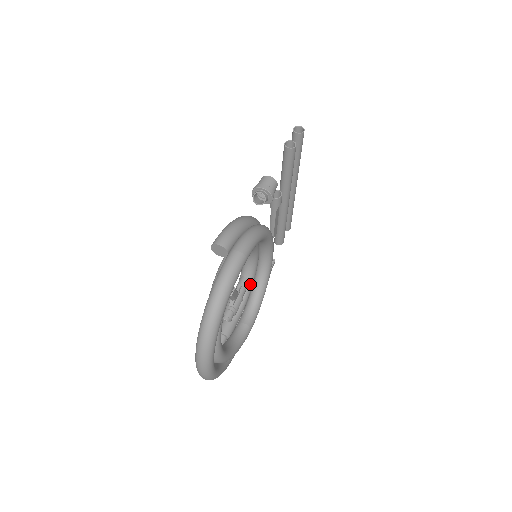
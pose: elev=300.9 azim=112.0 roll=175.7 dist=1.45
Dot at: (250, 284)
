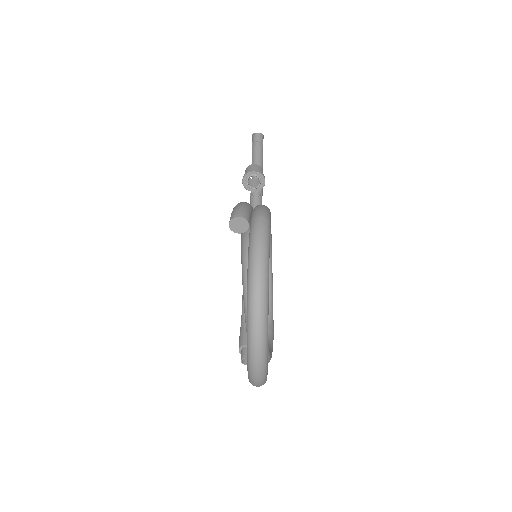
Dot at: occluded
